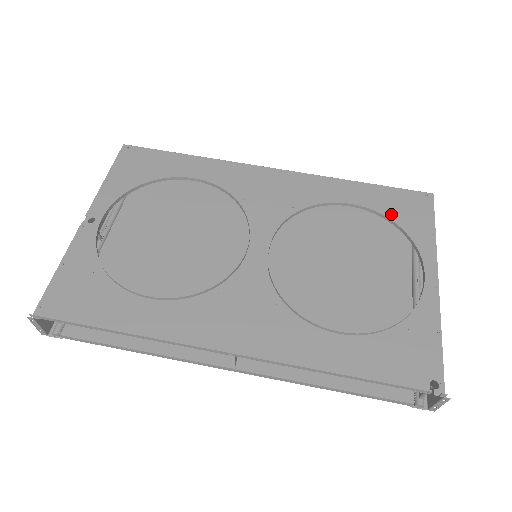
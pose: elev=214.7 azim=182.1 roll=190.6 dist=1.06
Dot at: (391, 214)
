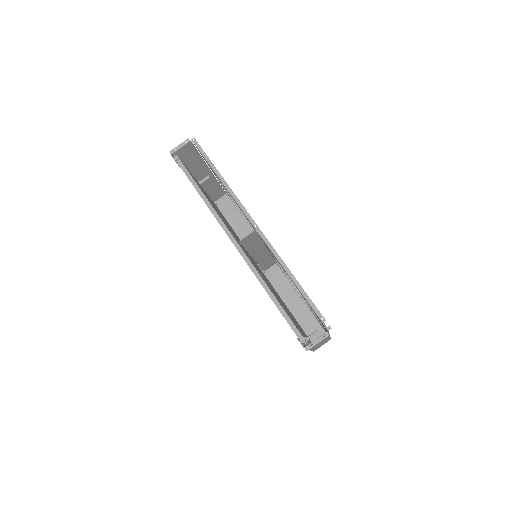
Dot at: occluded
